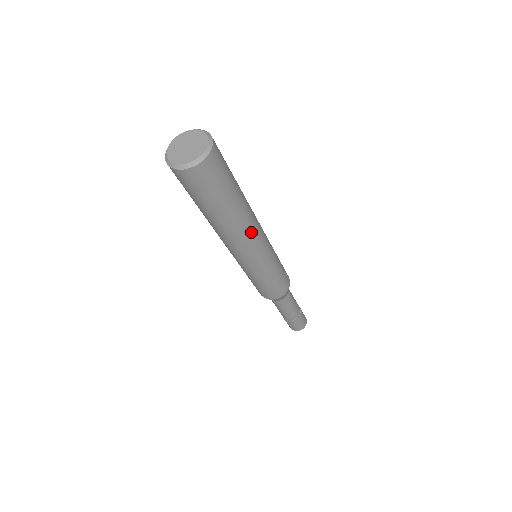
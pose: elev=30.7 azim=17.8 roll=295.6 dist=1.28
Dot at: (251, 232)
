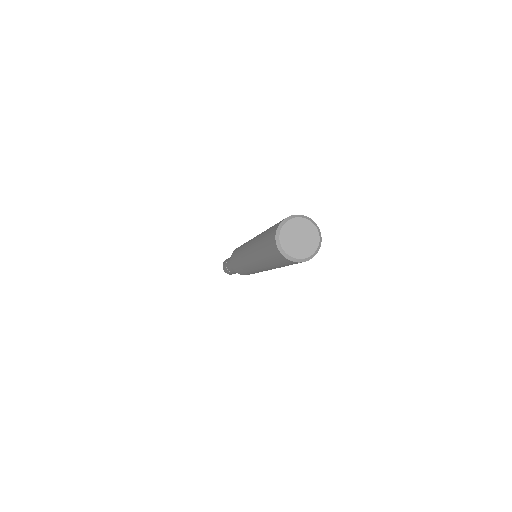
Dot at: occluded
